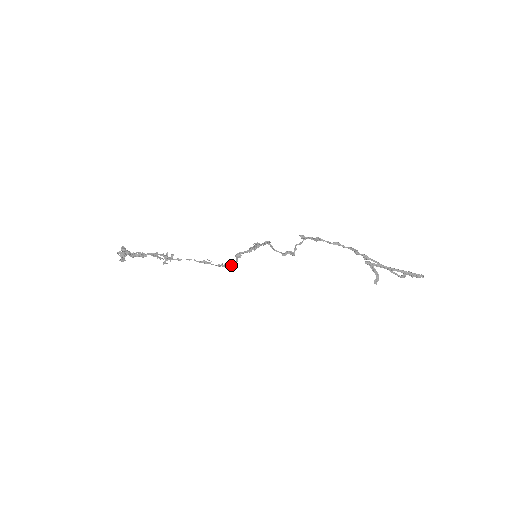
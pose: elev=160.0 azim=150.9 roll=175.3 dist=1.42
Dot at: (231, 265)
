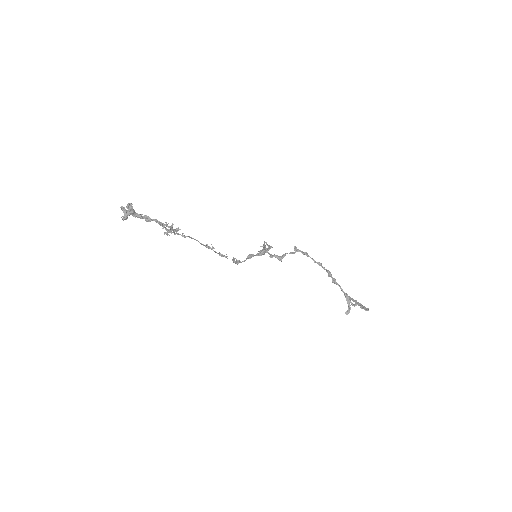
Dot at: (238, 262)
